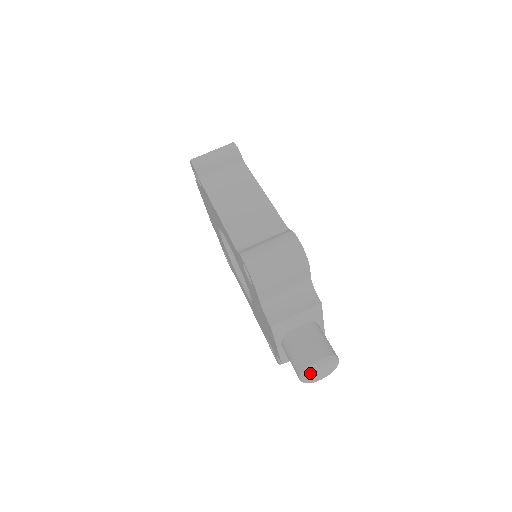
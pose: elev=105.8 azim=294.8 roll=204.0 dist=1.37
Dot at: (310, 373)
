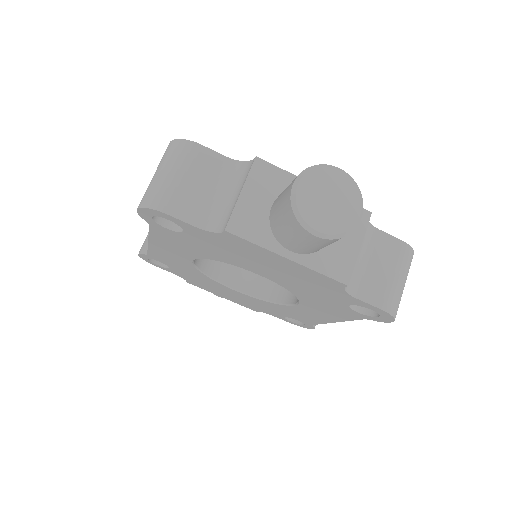
Dot at: (312, 212)
